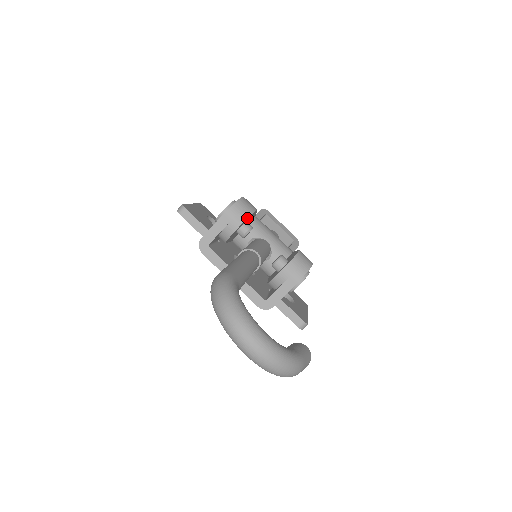
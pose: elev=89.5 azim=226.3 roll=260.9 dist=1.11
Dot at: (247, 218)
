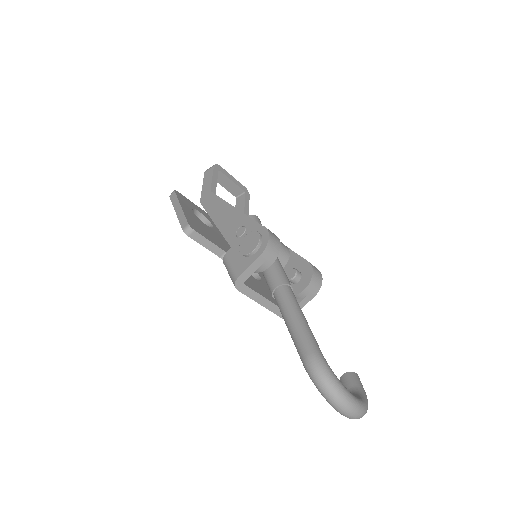
Dot at: (277, 254)
